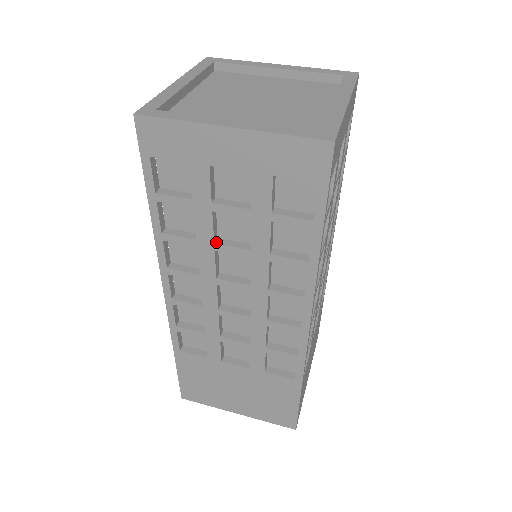
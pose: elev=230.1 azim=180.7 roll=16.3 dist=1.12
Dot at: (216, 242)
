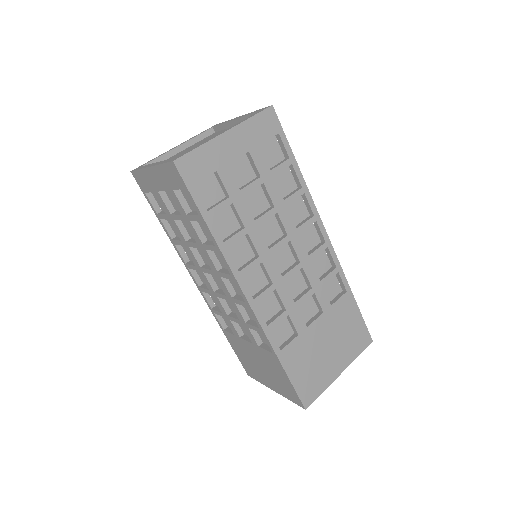
Dot at: (187, 241)
